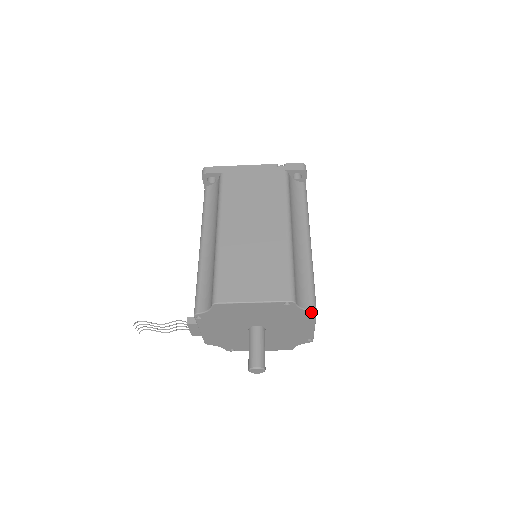
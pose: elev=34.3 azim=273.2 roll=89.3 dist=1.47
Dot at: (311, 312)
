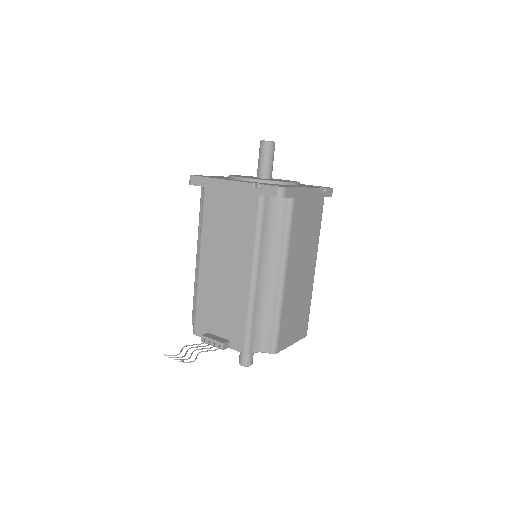
Dot at: occluded
